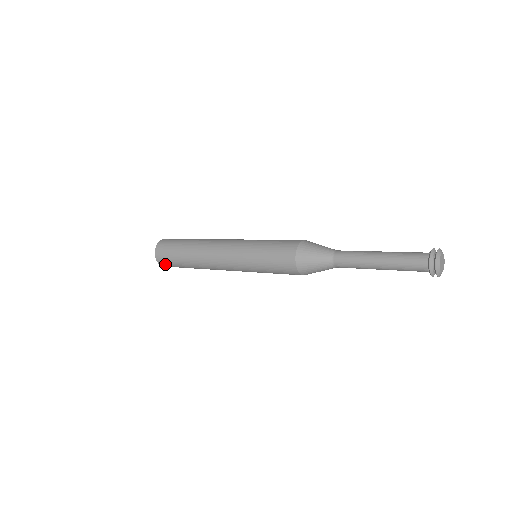
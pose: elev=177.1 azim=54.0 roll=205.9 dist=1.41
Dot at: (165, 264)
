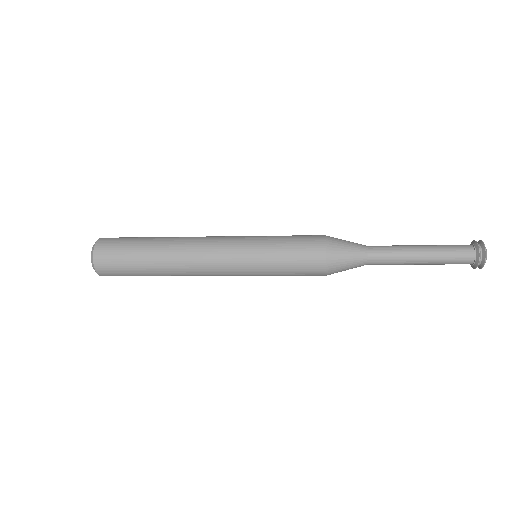
Dot at: (107, 269)
